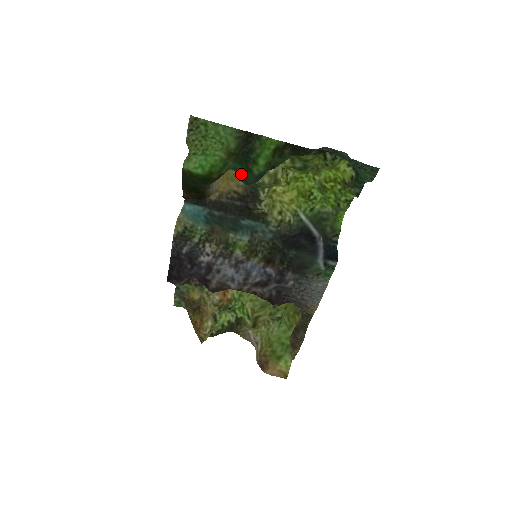
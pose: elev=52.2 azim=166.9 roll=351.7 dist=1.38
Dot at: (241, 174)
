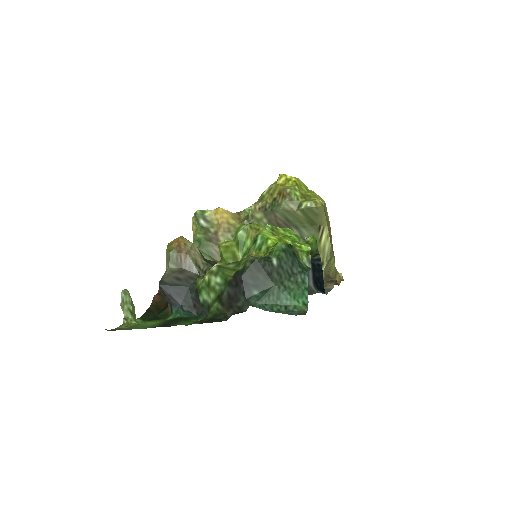
Dot at: (185, 315)
